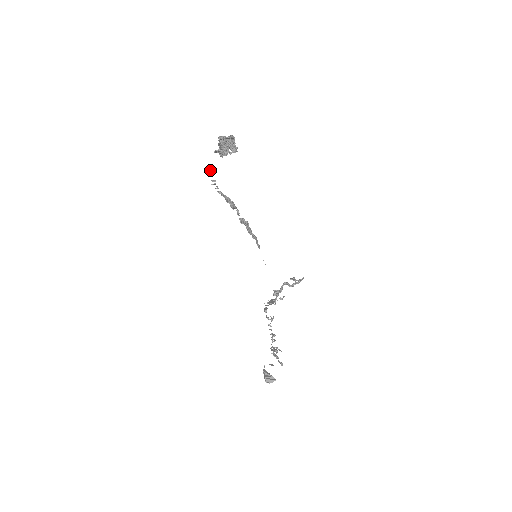
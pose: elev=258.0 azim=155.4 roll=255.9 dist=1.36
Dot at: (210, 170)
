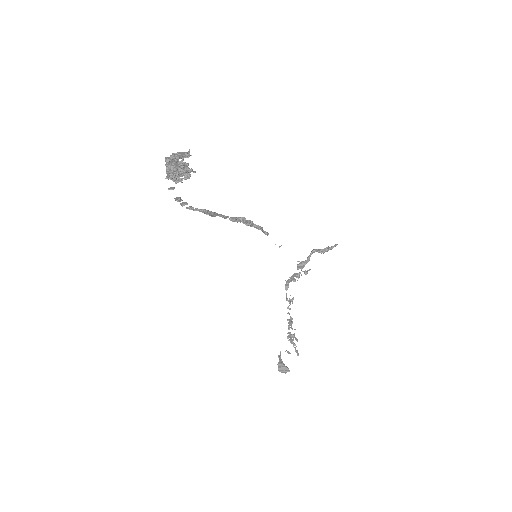
Dot at: (169, 189)
